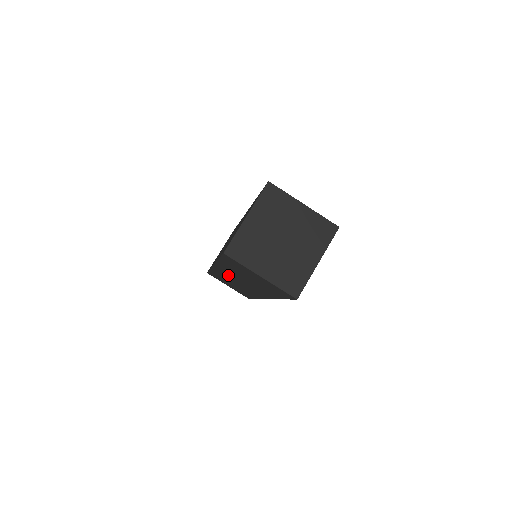
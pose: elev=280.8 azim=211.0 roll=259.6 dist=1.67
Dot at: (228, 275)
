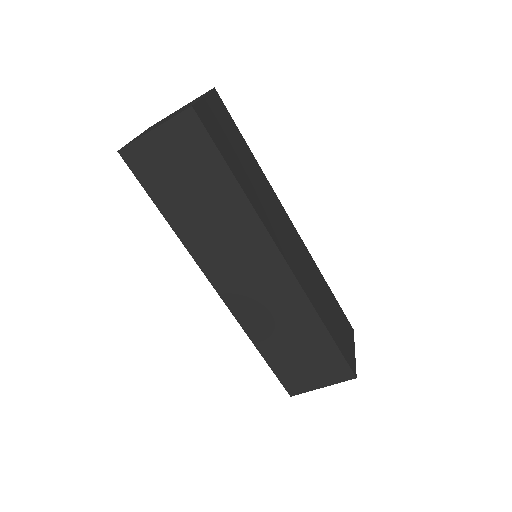
Dot at: (233, 282)
